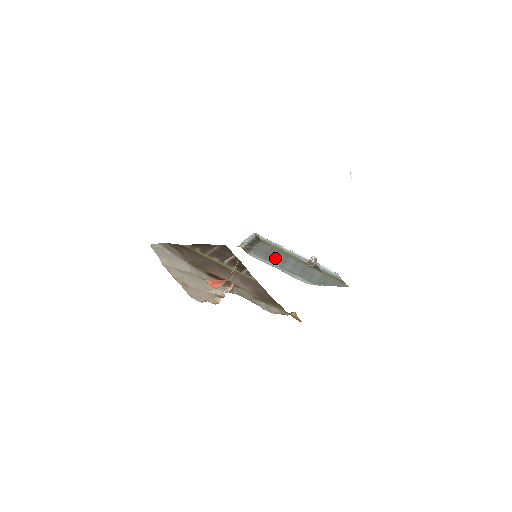
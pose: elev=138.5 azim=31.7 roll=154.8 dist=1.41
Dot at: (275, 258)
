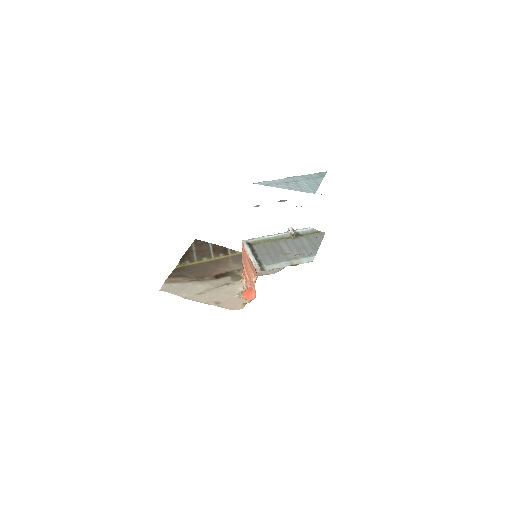
Dot at: (276, 254)
